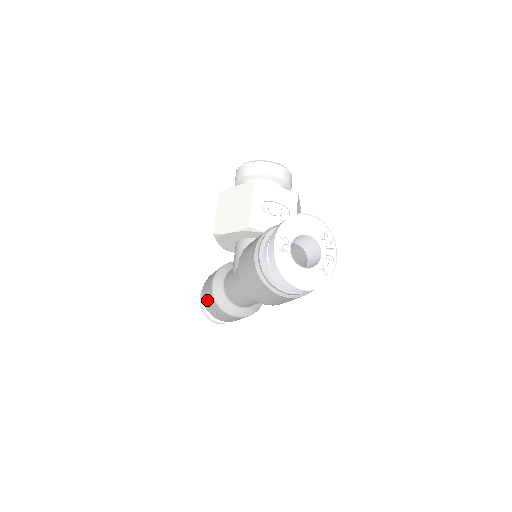
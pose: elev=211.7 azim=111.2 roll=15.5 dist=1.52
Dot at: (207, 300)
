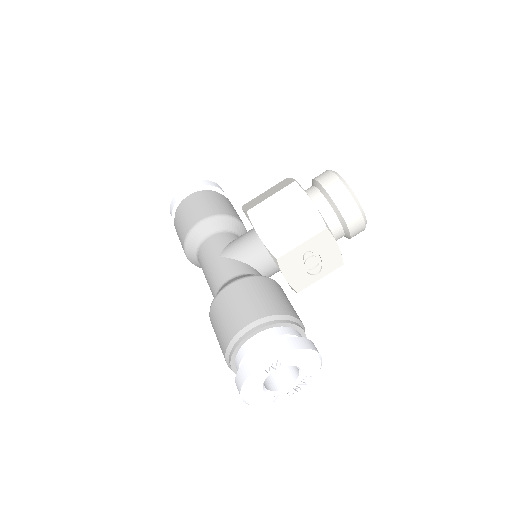
Dot at: (183, 217)
